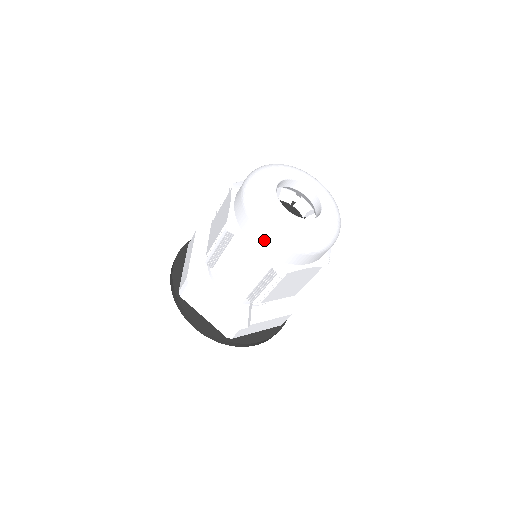
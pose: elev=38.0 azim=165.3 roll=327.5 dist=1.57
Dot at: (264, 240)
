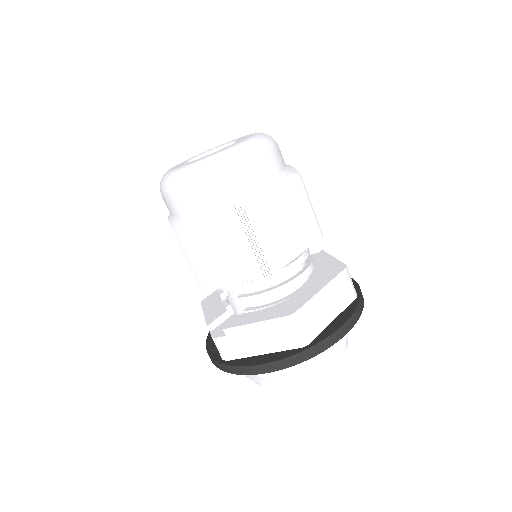
Dot at: occluded
